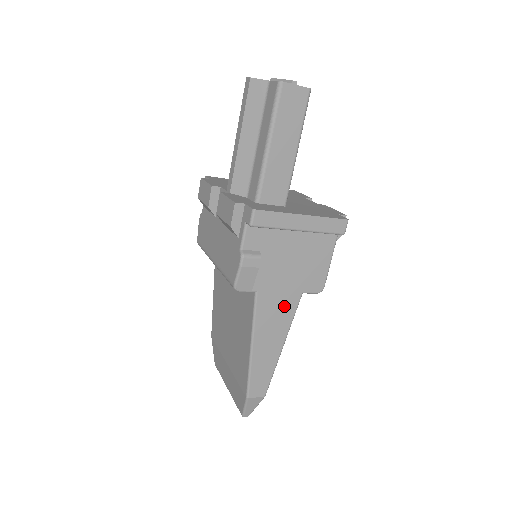
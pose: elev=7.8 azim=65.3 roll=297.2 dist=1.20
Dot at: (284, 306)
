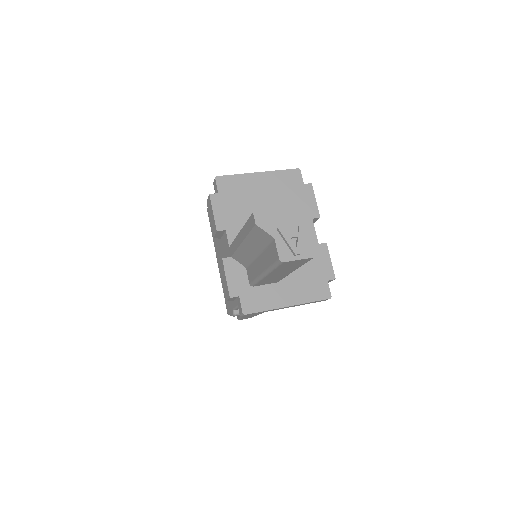
Dot at: occluded
